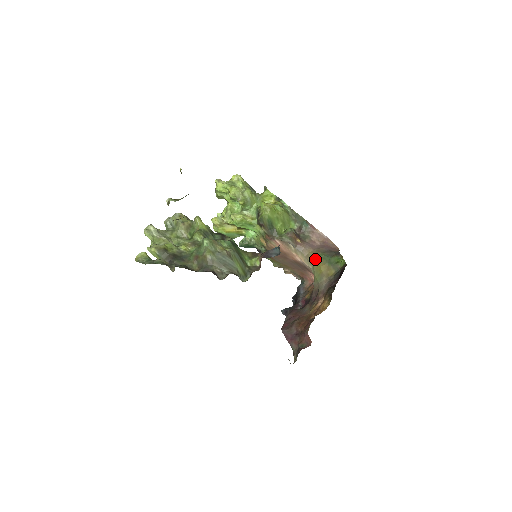
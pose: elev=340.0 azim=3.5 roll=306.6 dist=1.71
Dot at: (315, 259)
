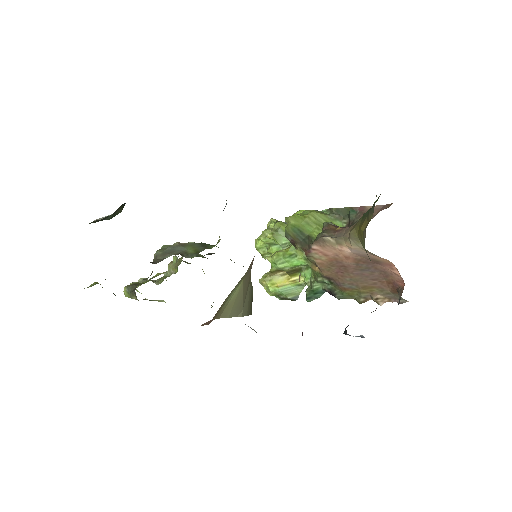
Dot at: (356, 228)
